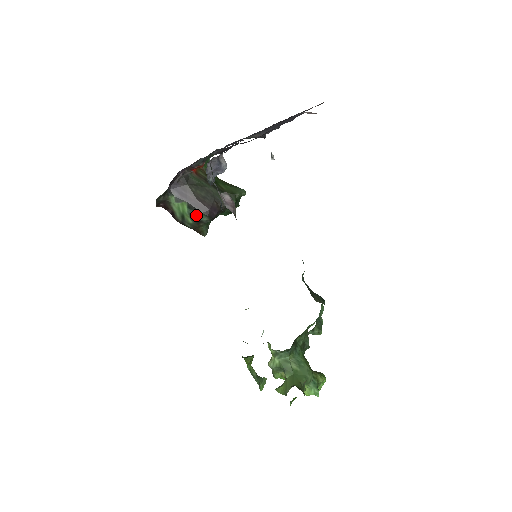
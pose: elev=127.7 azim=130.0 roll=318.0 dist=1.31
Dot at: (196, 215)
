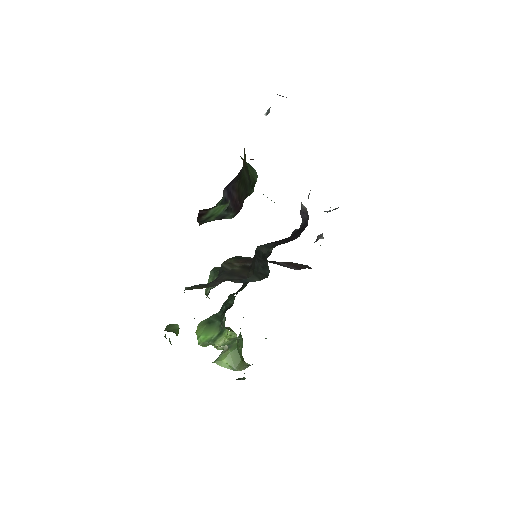
Dot at: (225, 215)
